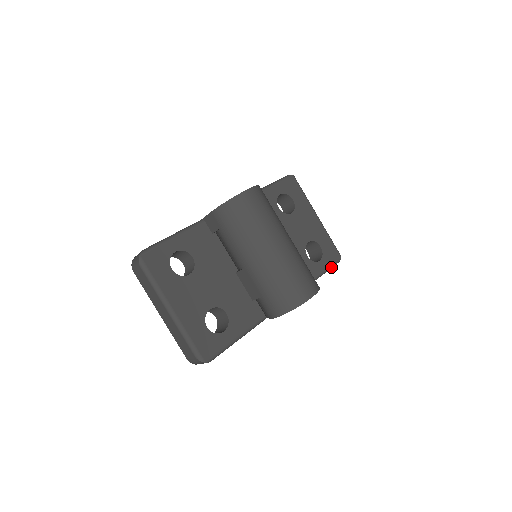
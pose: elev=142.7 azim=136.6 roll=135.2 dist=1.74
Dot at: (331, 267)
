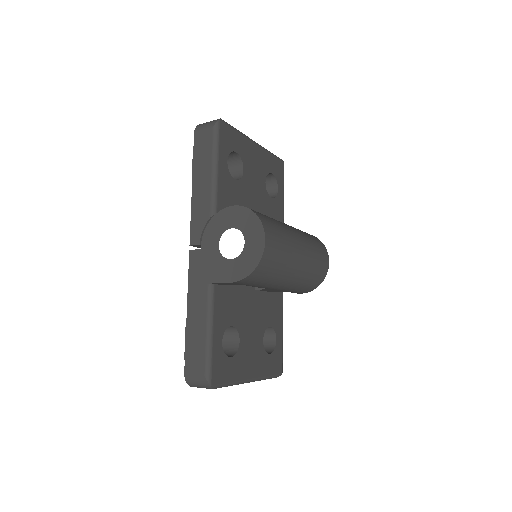
Dot at: (283, 182)
